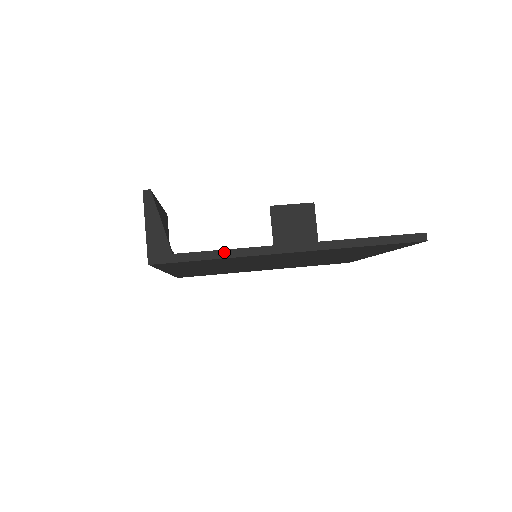
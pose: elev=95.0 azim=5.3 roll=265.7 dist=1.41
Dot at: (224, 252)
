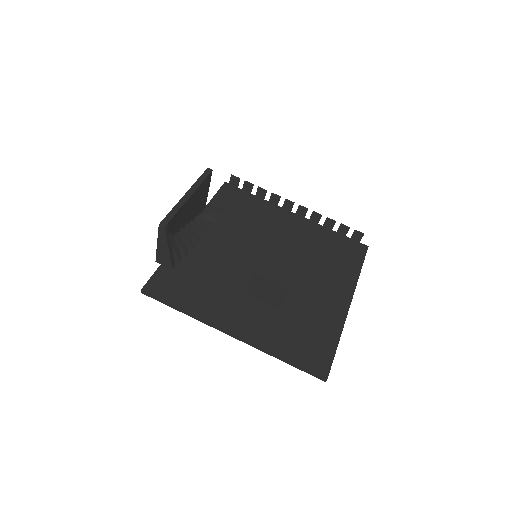
Dot at: (188, 313)
